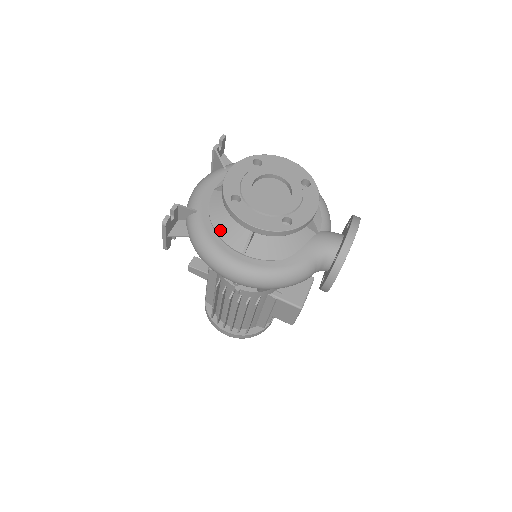
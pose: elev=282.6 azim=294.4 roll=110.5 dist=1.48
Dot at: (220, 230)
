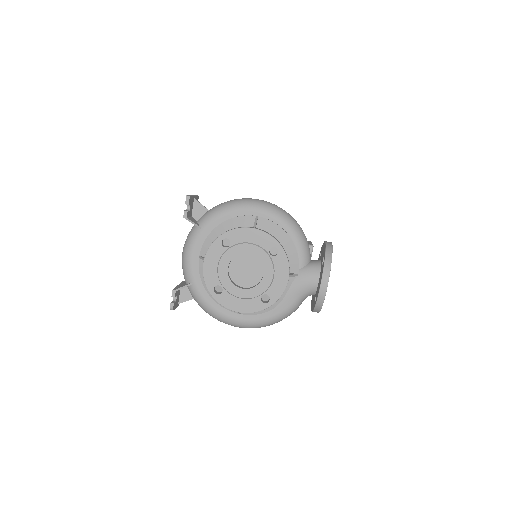
Dot at: occluded
